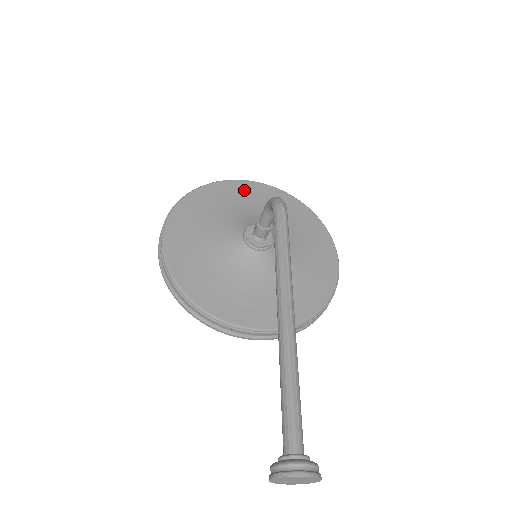
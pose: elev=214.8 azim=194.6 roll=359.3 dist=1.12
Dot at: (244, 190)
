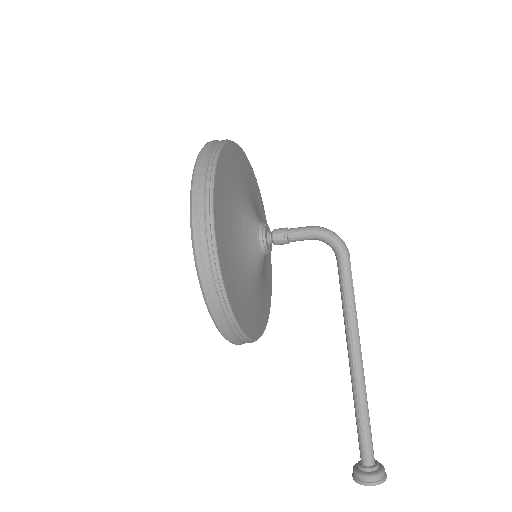
Dot at: (236, 159)
